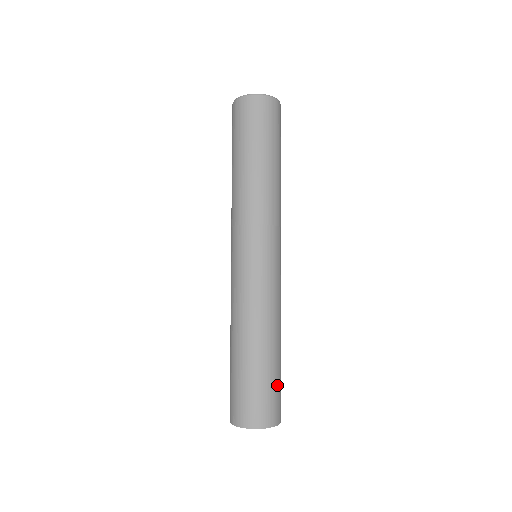
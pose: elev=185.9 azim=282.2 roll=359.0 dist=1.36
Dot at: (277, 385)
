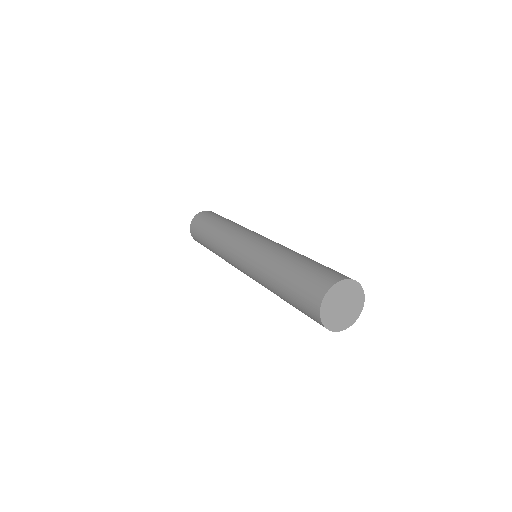
Dot at: occluded
